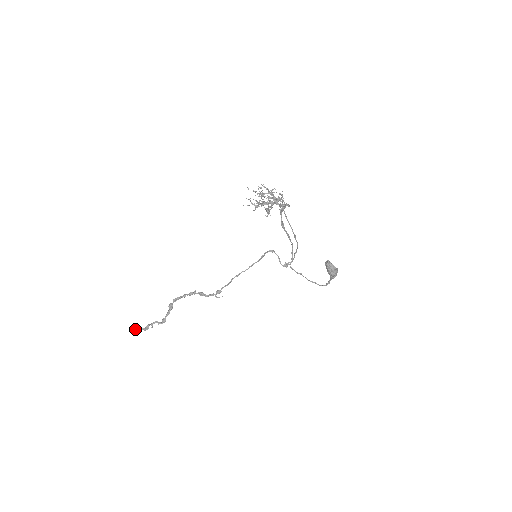
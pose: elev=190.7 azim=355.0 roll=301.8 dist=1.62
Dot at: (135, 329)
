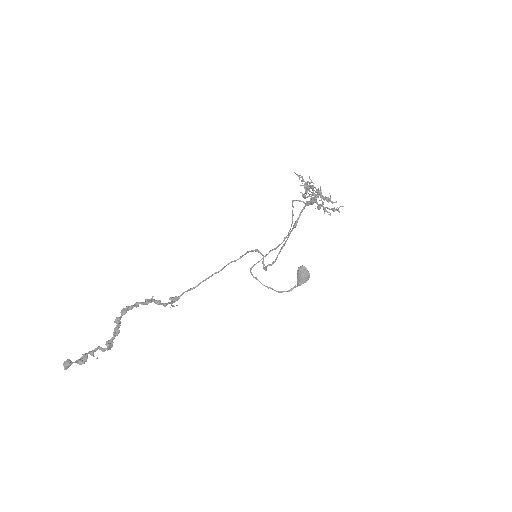
Dot at: (65, 364)
